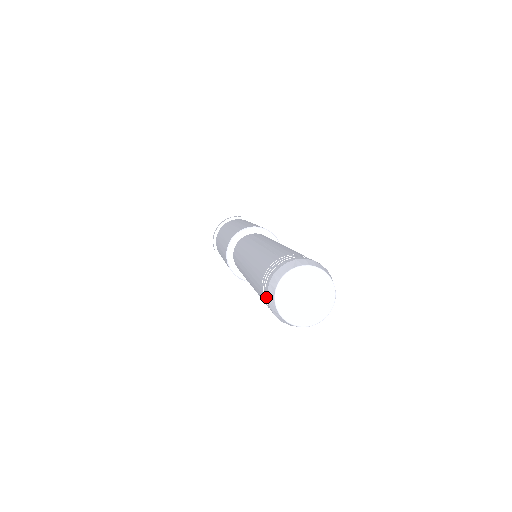
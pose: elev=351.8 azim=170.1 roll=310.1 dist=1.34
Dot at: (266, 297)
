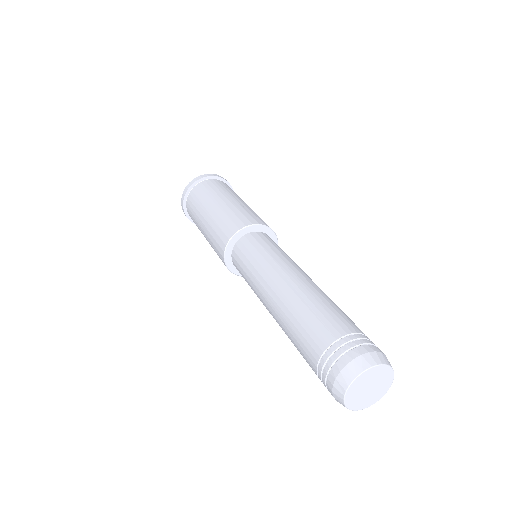
Dot at: (329, 387)
